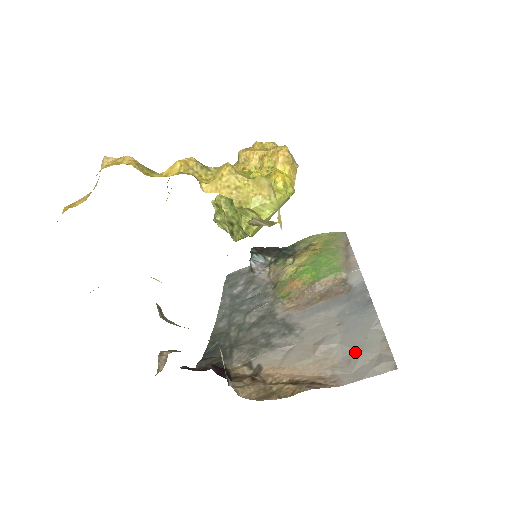
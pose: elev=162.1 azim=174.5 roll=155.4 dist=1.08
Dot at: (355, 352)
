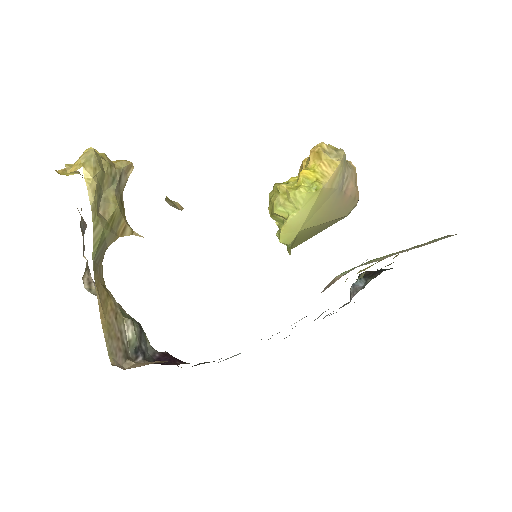
Dot at: occluded
